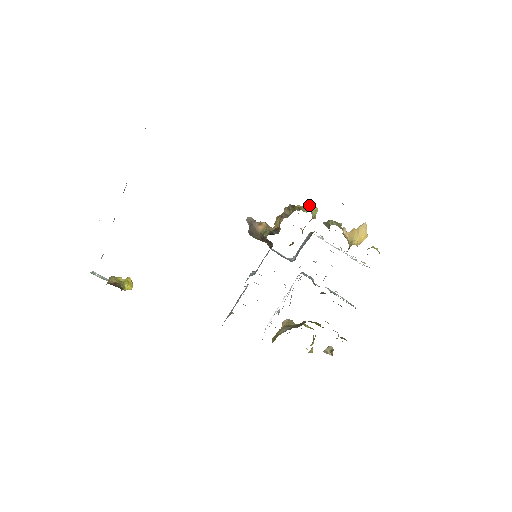
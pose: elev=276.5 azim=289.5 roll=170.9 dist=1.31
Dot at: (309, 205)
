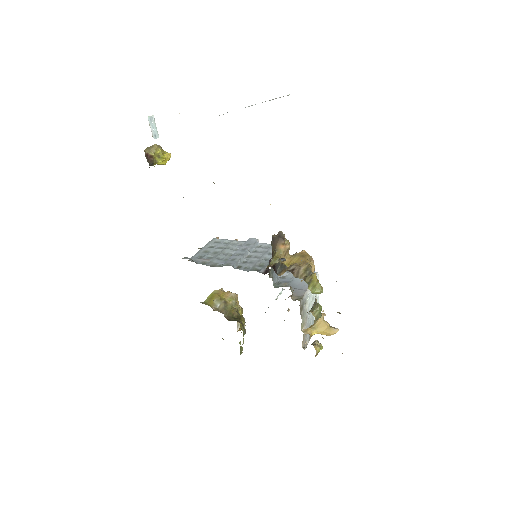
Dot at: (320, 285)
